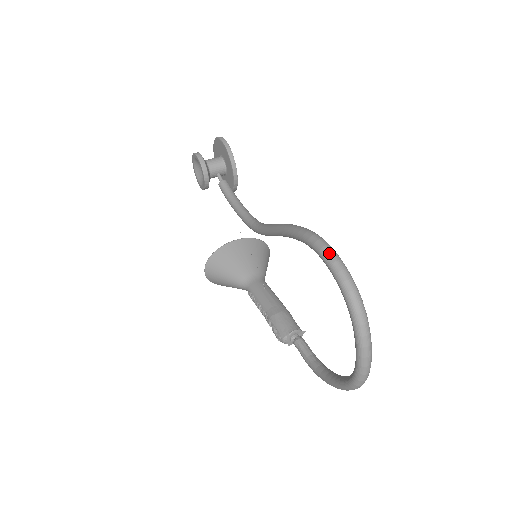
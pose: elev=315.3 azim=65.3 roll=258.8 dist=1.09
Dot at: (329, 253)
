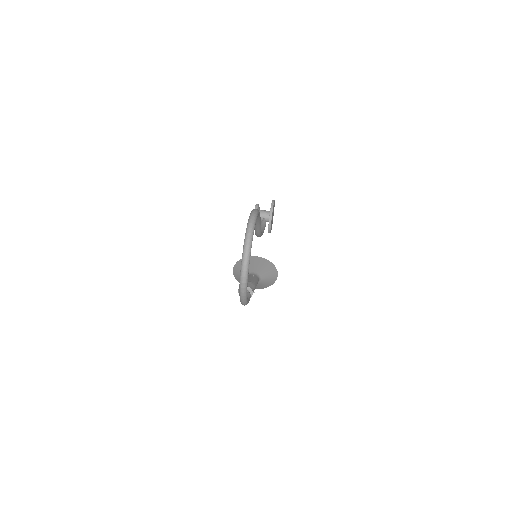
Dot at: (253, 211)
